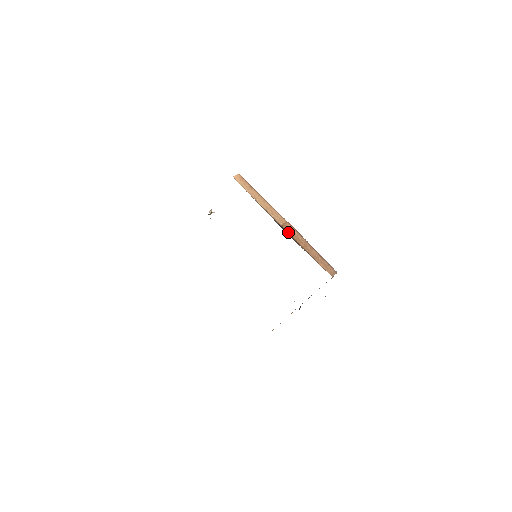
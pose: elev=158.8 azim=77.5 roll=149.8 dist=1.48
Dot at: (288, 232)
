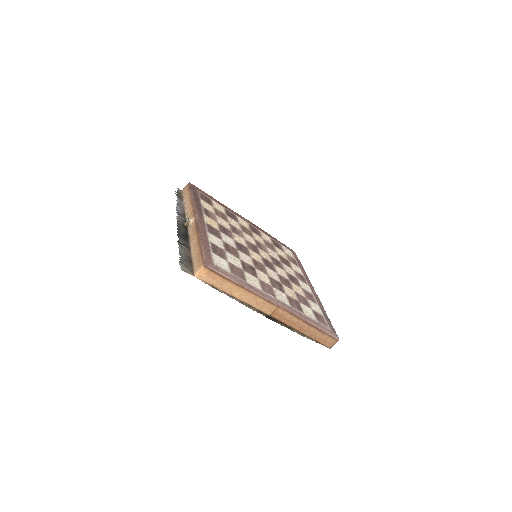
Dot at: (278, 320)
